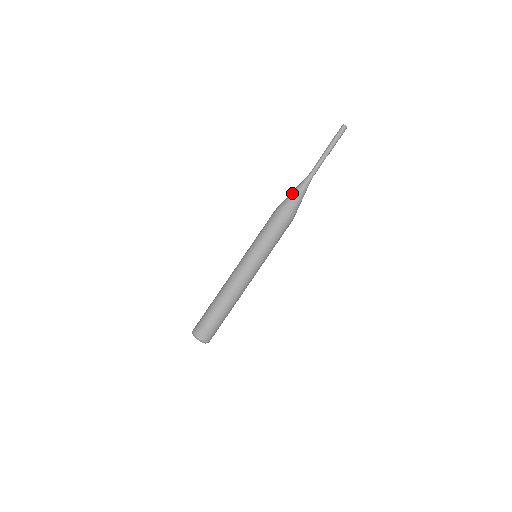
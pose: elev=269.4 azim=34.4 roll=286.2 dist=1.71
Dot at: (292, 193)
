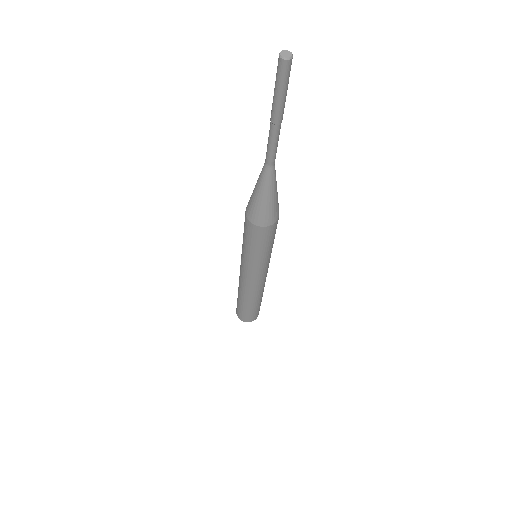
Dot at: (263, 201)
